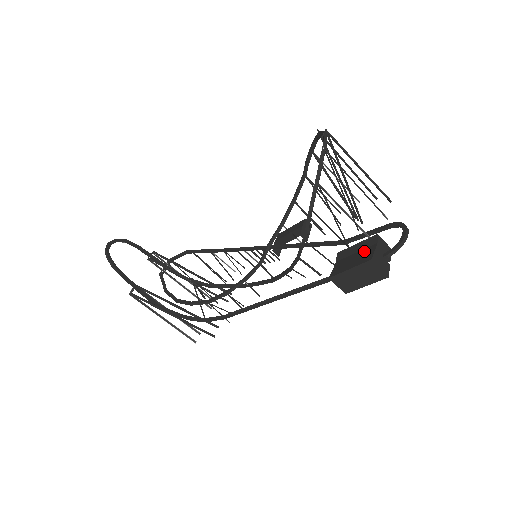
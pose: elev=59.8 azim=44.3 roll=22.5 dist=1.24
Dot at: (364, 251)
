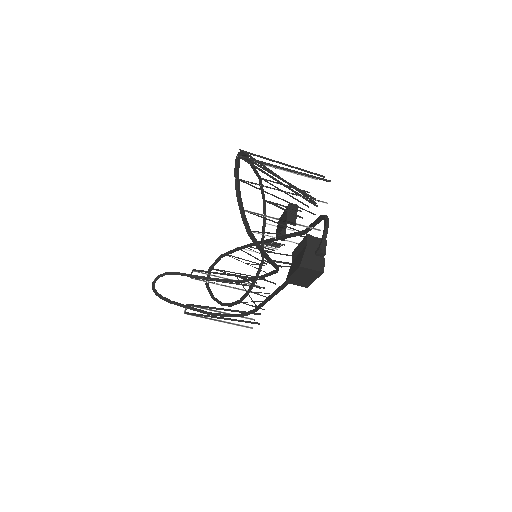
Dot at: (301, 253)
